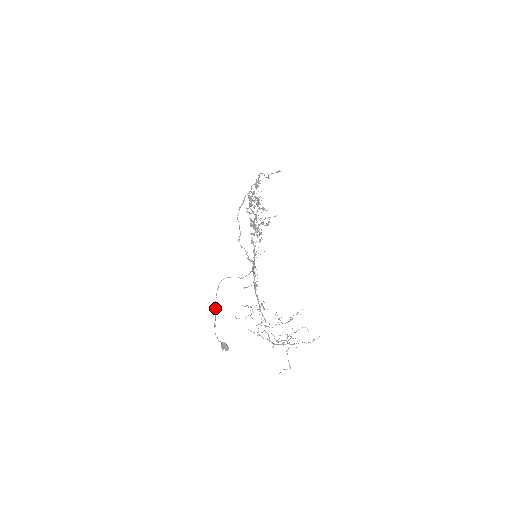
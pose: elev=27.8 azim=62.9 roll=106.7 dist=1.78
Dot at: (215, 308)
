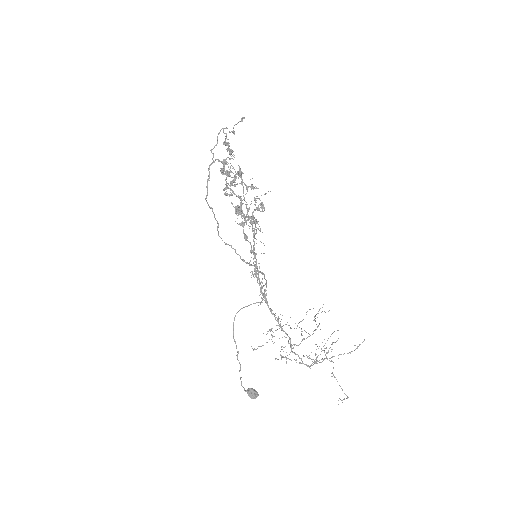
Dot at: (237, 355)
